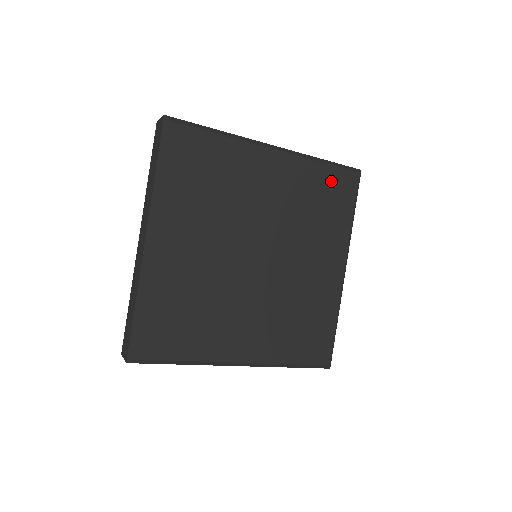
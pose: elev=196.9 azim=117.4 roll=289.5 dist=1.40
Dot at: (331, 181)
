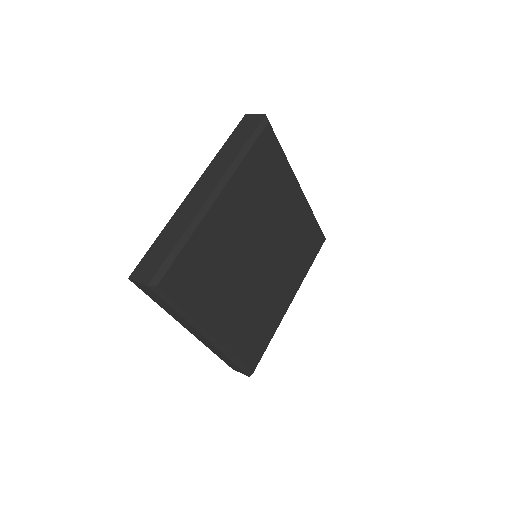
Dot at: (313, 233)
